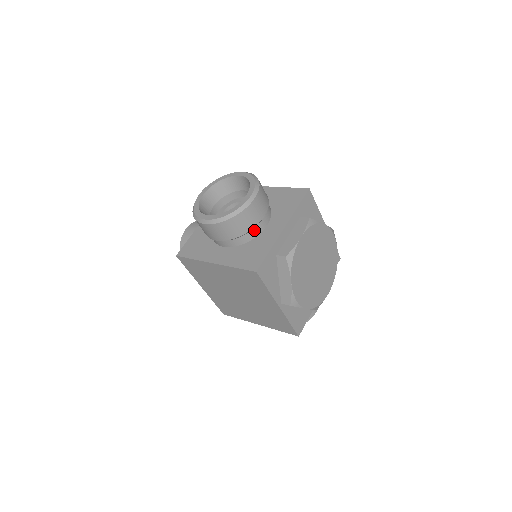
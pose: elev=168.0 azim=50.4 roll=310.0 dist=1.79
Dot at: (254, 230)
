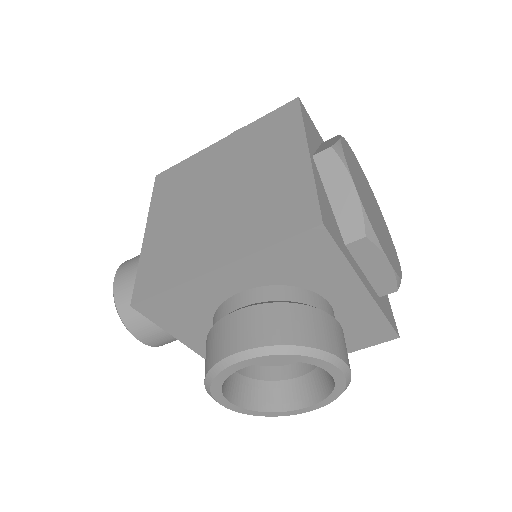
Dot at: occluded
